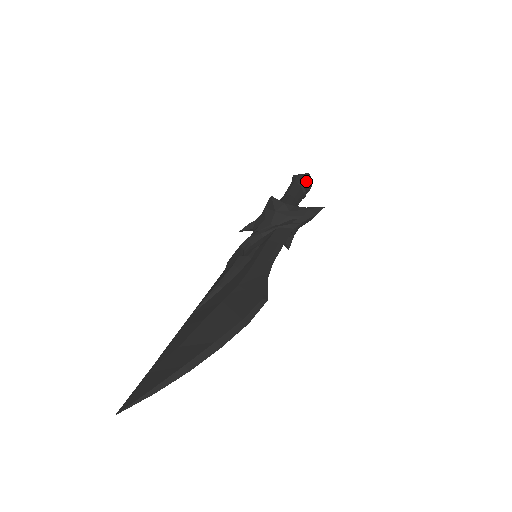
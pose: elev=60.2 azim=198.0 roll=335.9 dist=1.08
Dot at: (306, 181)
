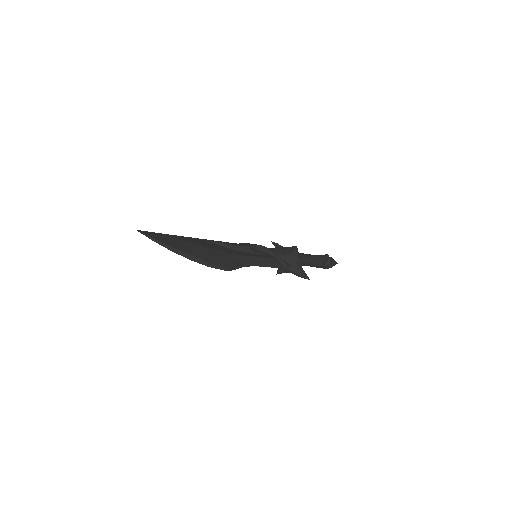
Dot at: (328, 263)
